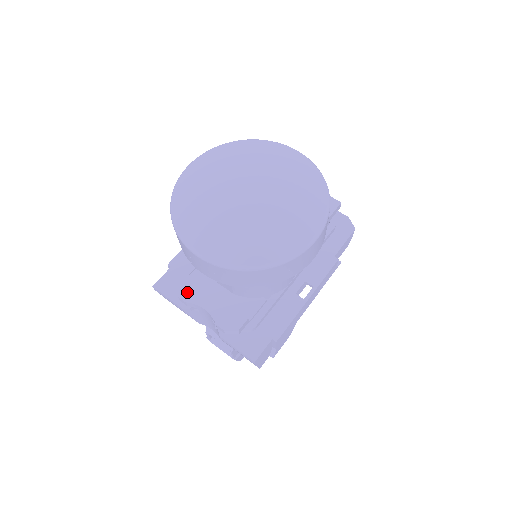
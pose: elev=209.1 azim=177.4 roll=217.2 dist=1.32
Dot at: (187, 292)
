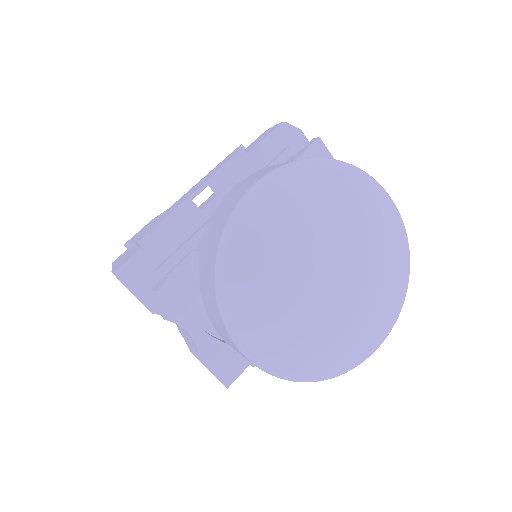
Dot at: (169, 306)
